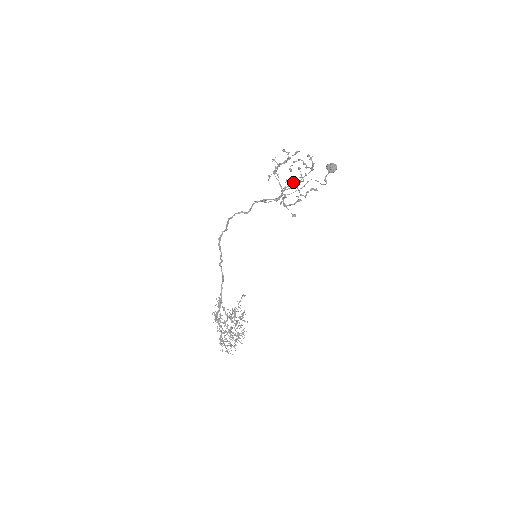
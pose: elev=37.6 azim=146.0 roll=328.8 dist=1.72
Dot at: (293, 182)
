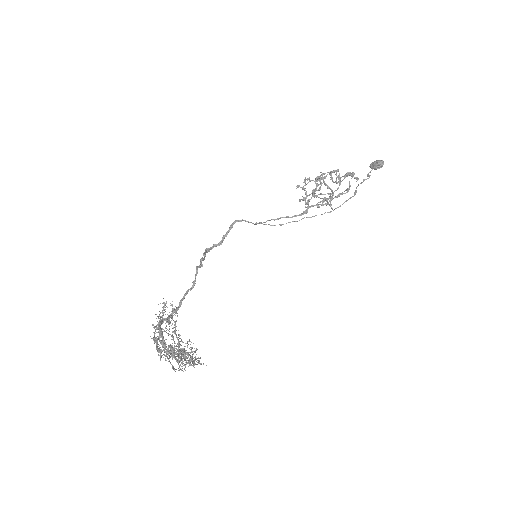
Dot at: (331, 172)
